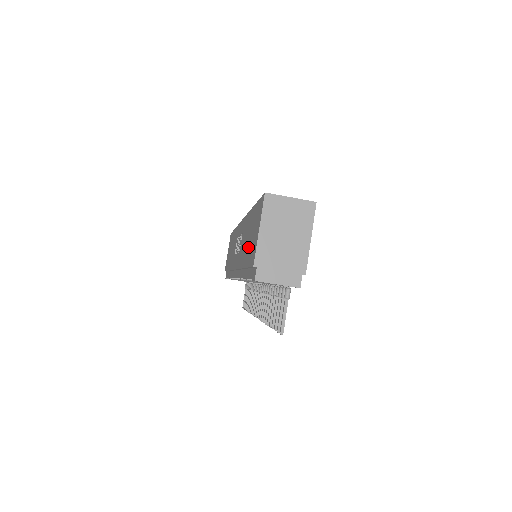
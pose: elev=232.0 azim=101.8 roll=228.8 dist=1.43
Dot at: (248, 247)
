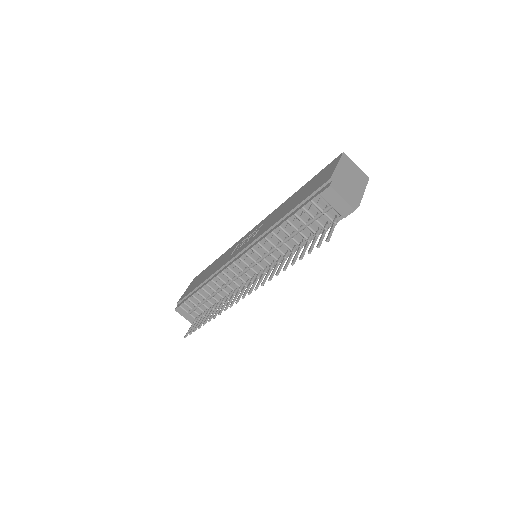
Dot at: (300, 198)
